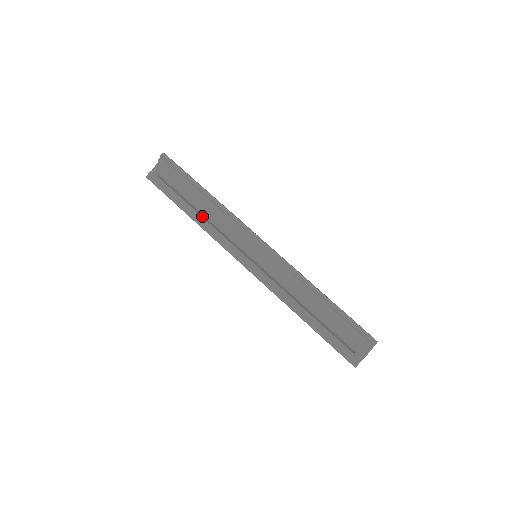
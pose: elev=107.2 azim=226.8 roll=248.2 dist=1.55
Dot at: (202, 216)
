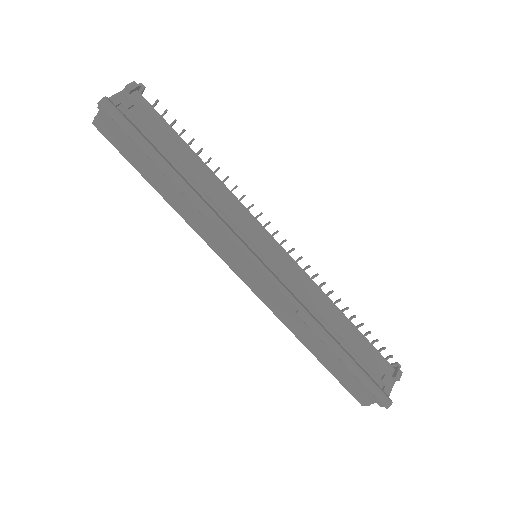
Dot at: occluded
